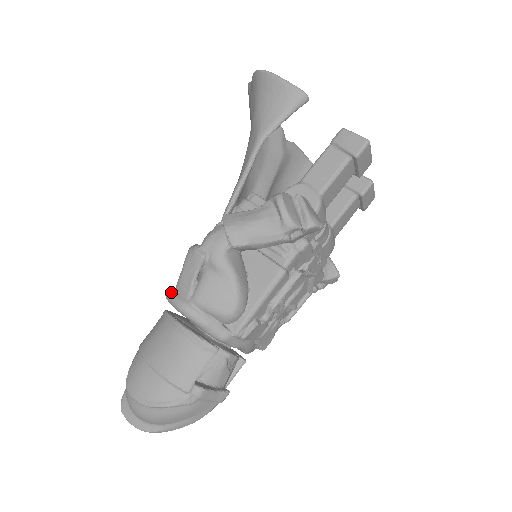
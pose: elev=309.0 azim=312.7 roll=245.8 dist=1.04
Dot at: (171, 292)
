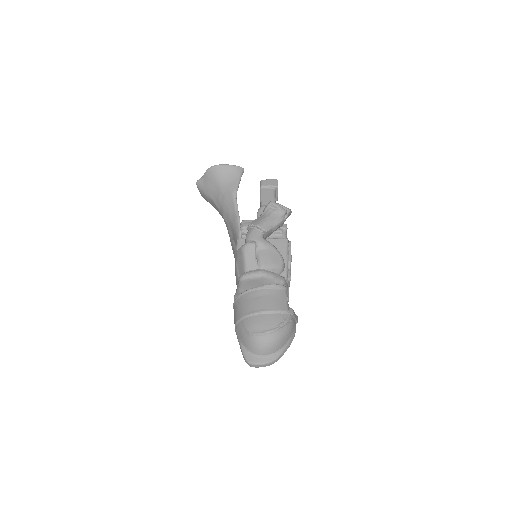
Dot at: (245, 273)
